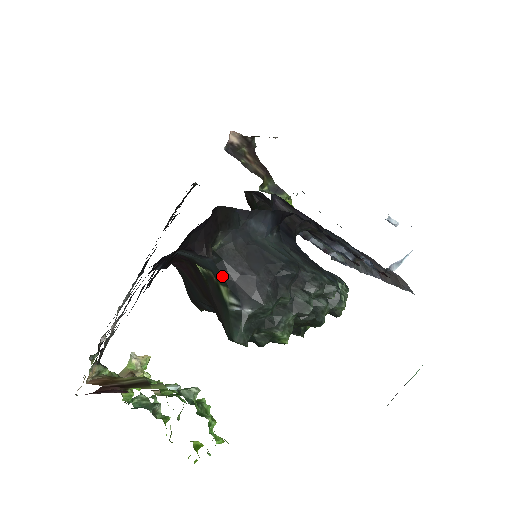
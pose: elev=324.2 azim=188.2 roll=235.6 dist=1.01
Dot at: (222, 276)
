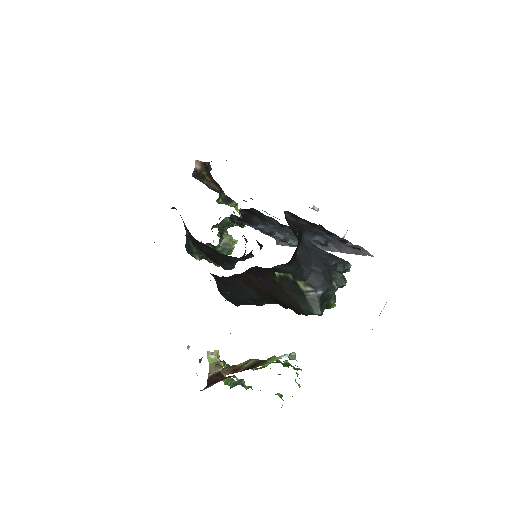
Dot at: (301, 275)
